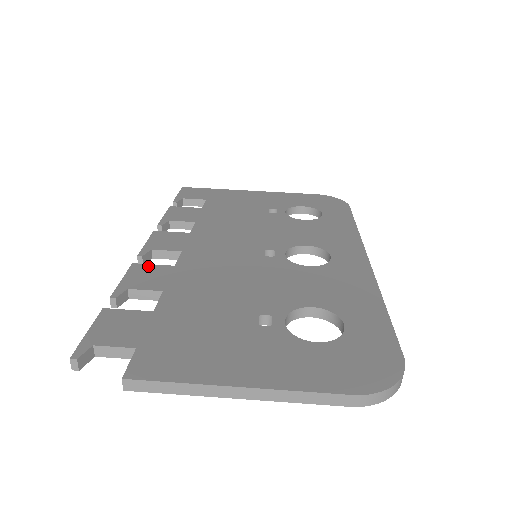
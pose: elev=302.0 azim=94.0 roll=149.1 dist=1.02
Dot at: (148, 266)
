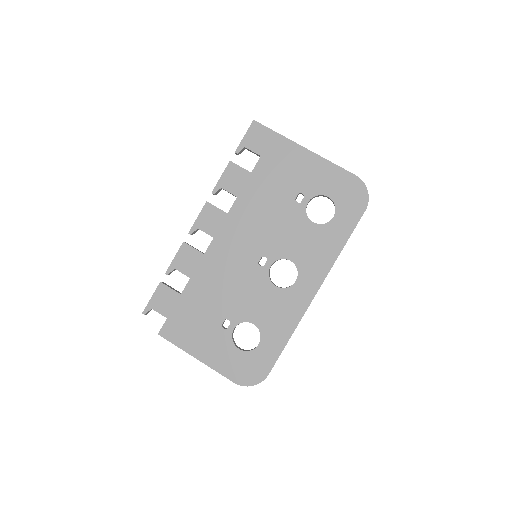
Dot at: (190, 249)
